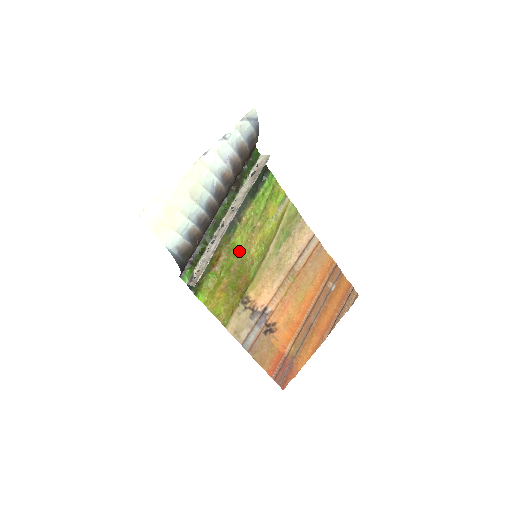
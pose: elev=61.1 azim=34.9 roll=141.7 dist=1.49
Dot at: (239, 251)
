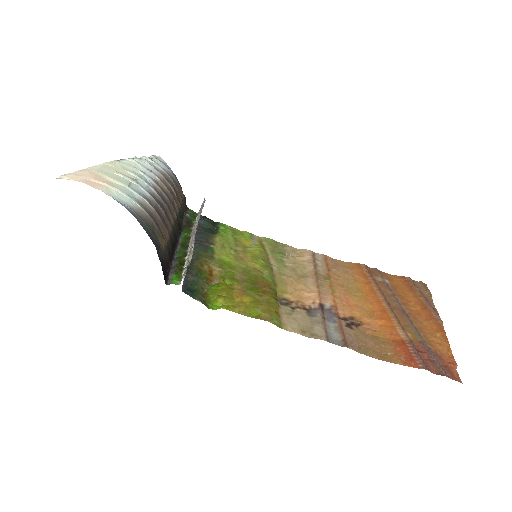
Dot at: (234, 266)
